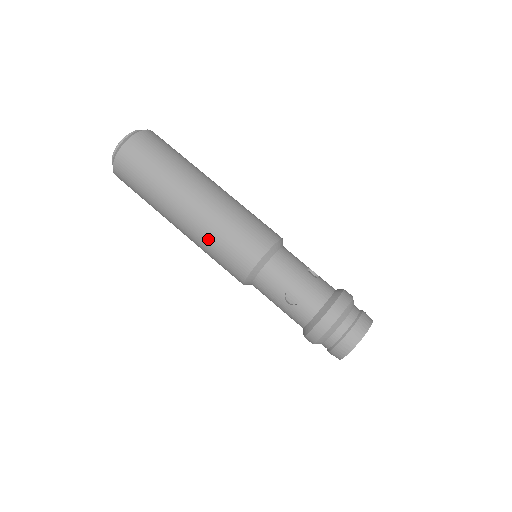
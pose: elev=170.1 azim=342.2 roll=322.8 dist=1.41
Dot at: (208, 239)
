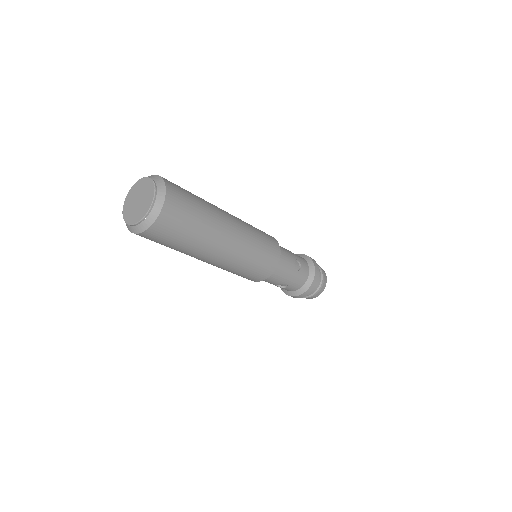
Dot at: (226, 270)
